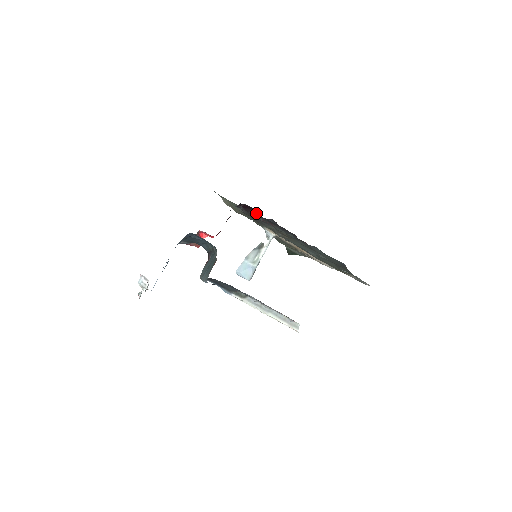
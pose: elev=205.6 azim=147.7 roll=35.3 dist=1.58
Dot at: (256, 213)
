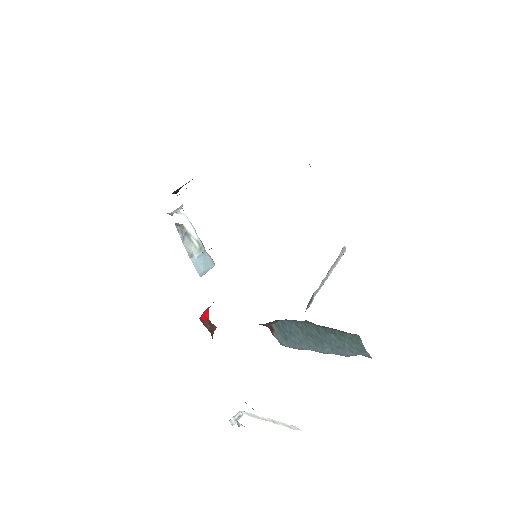
Dot at: occluded
